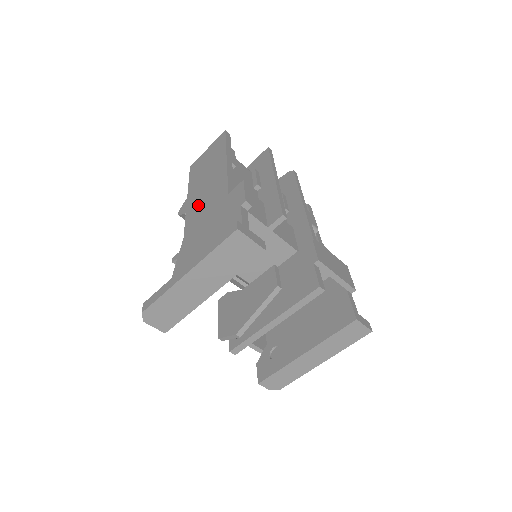
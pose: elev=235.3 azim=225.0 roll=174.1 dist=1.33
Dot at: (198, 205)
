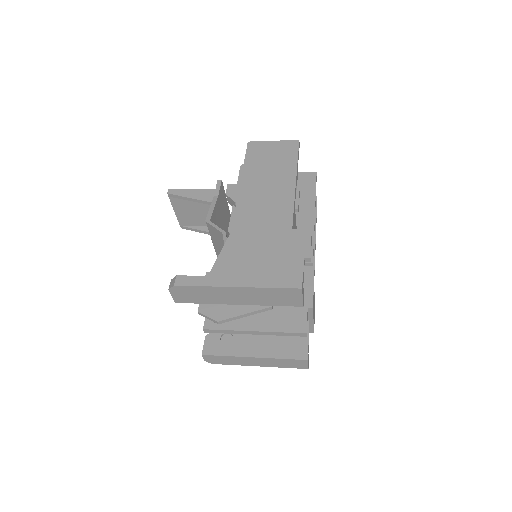
Dot at: (254, 207)
